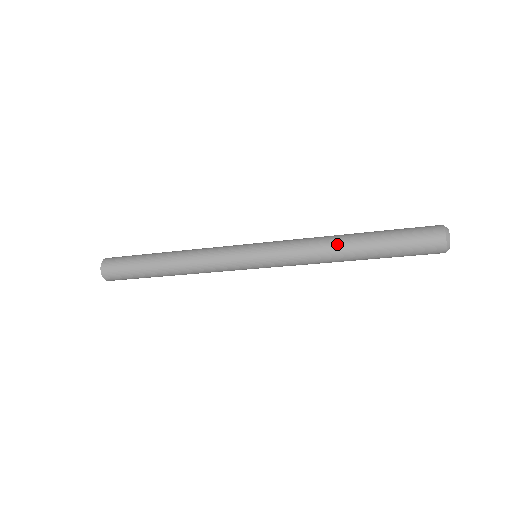
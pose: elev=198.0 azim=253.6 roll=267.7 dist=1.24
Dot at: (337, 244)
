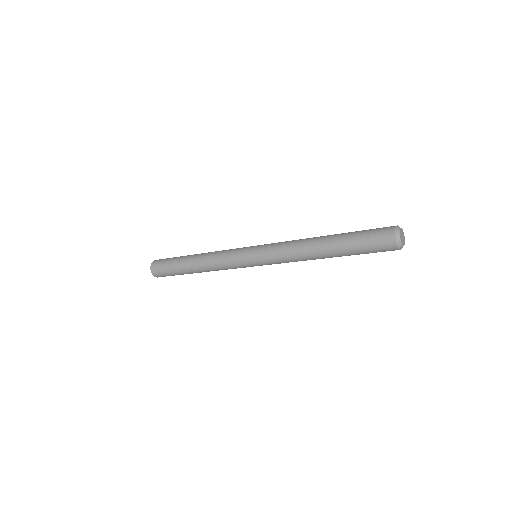
Dot at: (311, 244)
